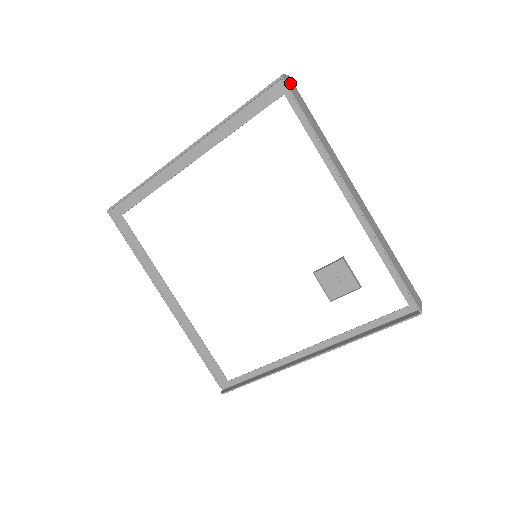
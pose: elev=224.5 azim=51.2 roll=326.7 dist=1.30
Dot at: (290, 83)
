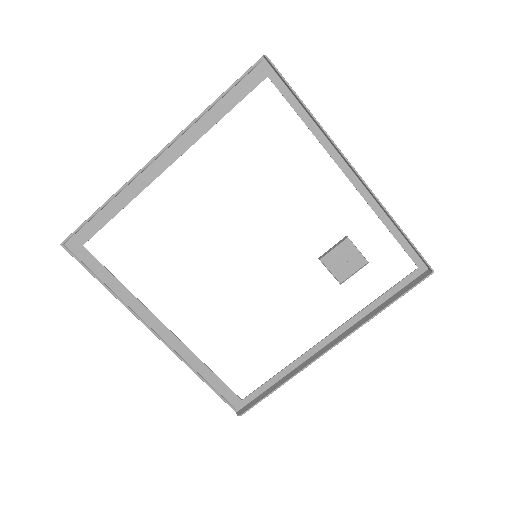
Dot at: occluded
